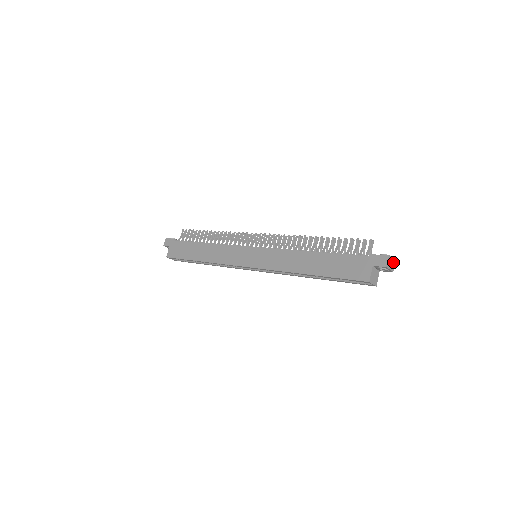
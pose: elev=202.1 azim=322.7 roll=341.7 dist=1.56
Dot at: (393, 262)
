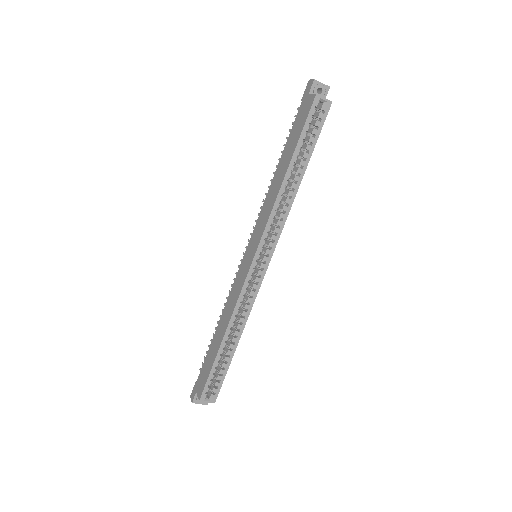
Dot at: occluded
